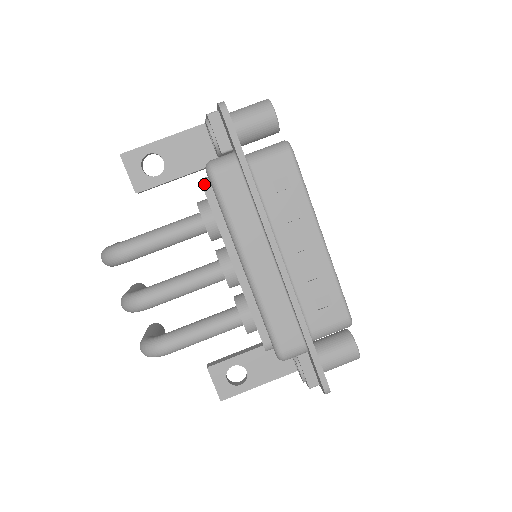
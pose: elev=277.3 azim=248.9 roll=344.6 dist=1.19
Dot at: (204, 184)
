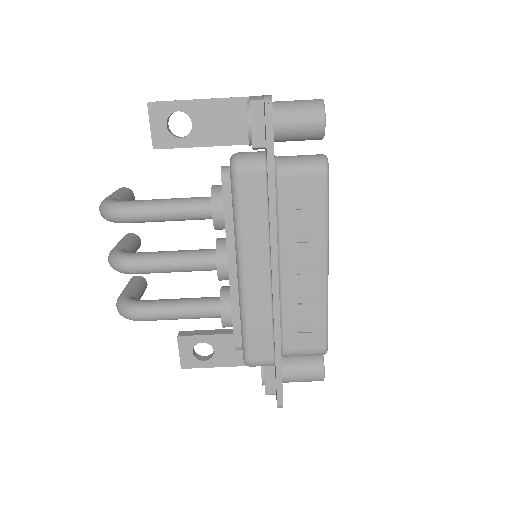
Dot at: (224, 175)
